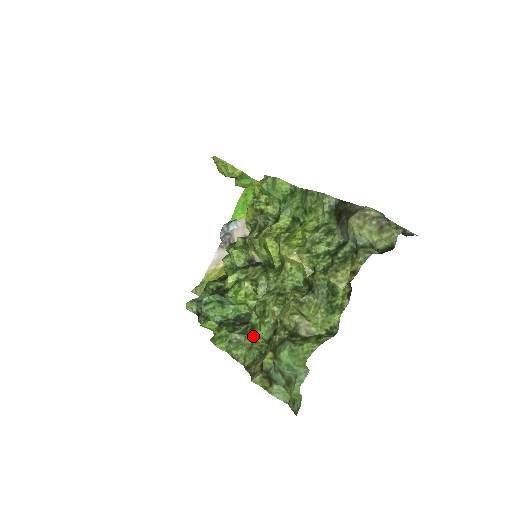
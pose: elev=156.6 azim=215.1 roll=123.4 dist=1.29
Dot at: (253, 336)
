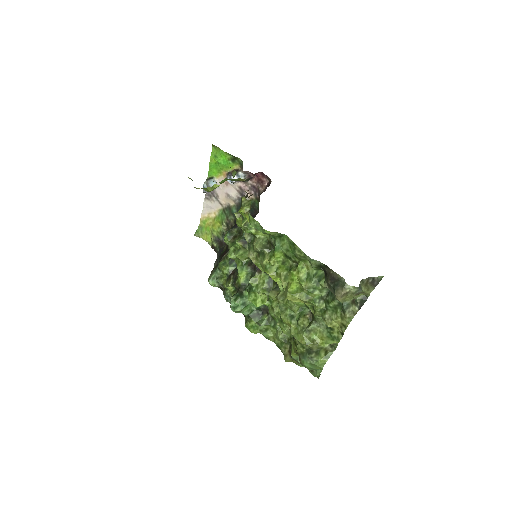
Dot at: (276, 327)
